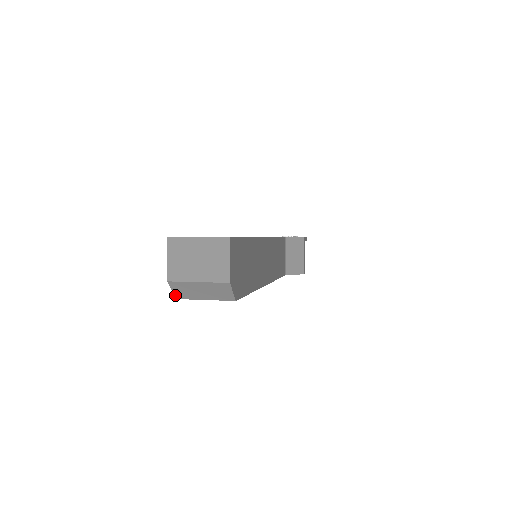
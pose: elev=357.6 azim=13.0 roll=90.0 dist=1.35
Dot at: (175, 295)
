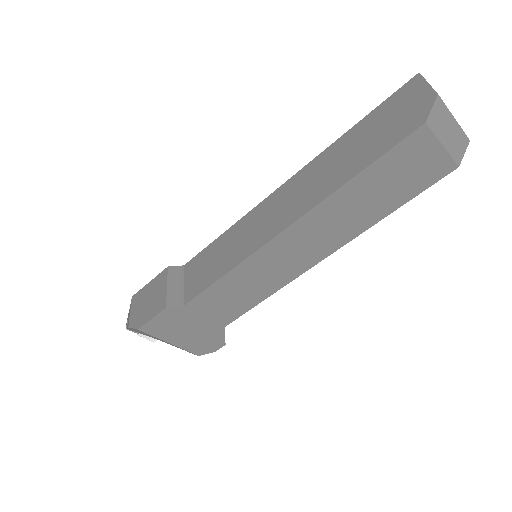
Dot at: (429, 117)
